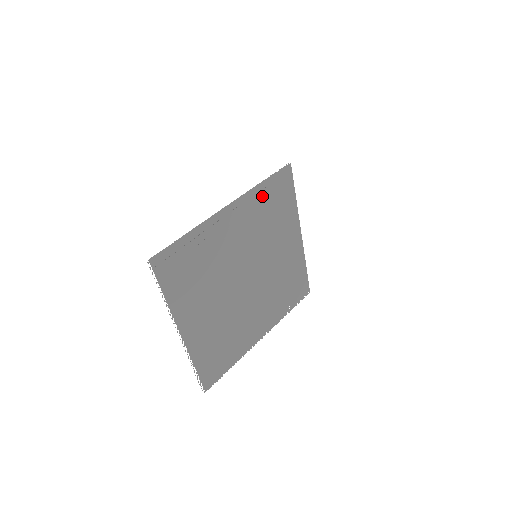
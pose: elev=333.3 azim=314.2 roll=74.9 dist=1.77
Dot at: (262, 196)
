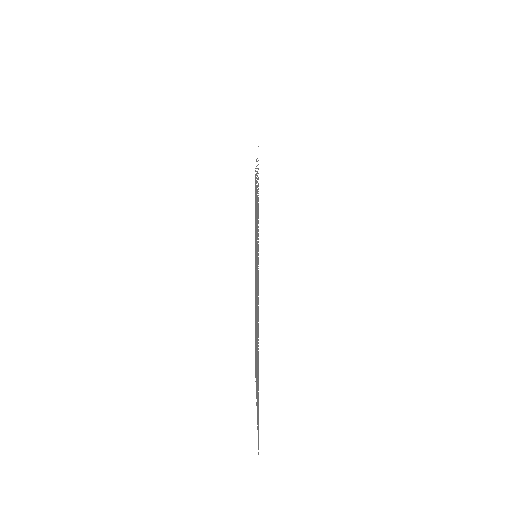
Dot at: occluded
